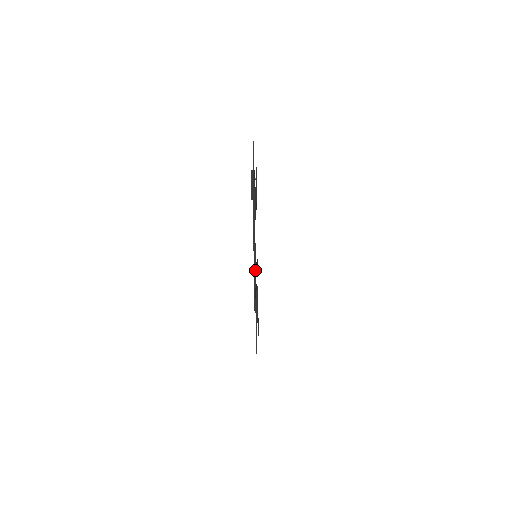
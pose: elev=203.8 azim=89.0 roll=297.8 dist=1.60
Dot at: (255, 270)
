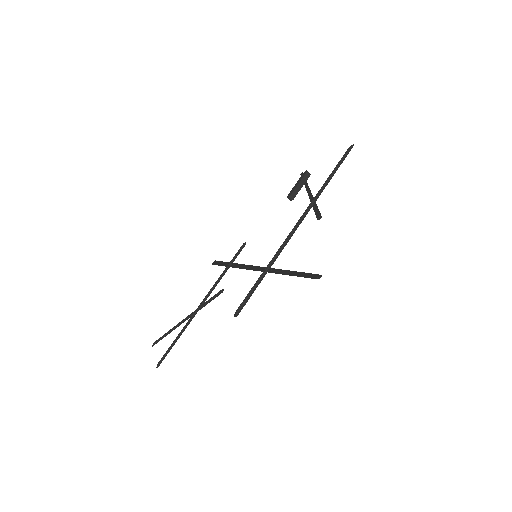
Dot at: occluded
